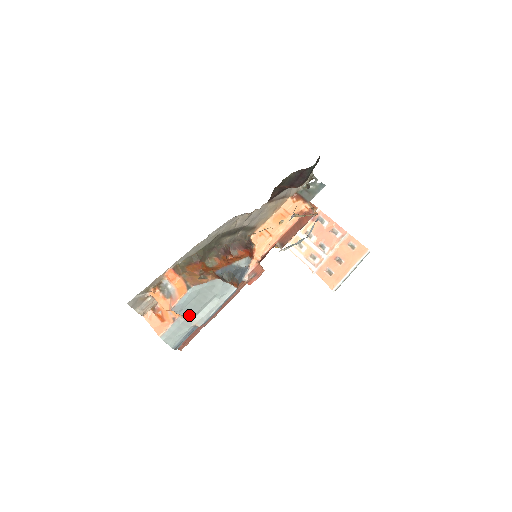
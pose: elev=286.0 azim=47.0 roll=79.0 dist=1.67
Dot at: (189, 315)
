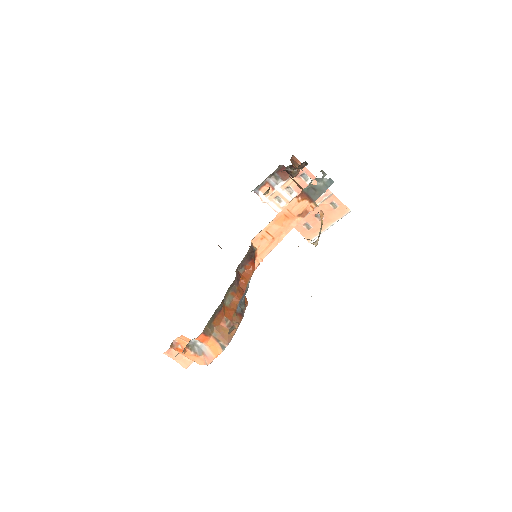
Dot at: occluded
